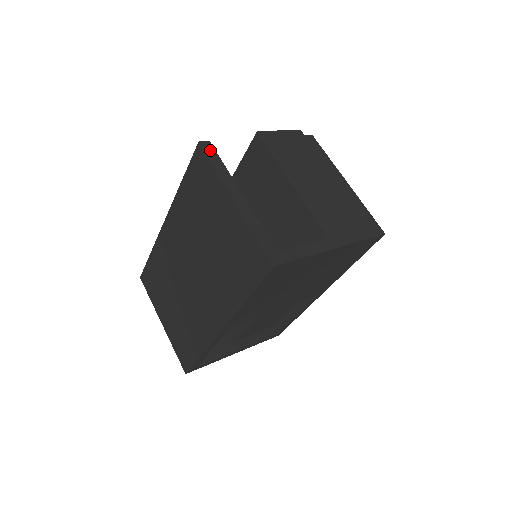
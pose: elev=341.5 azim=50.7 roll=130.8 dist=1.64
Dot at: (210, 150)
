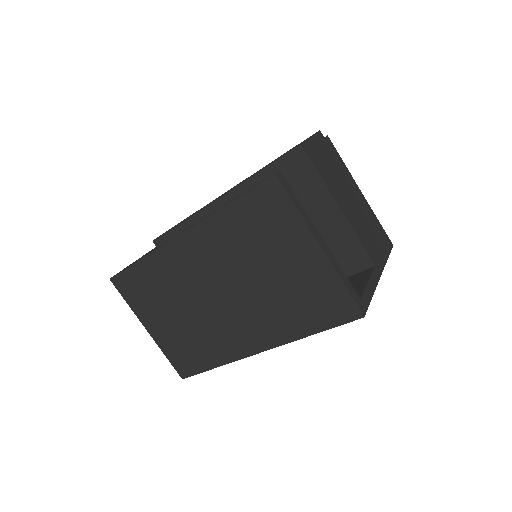
Dot at: (285, 185)
